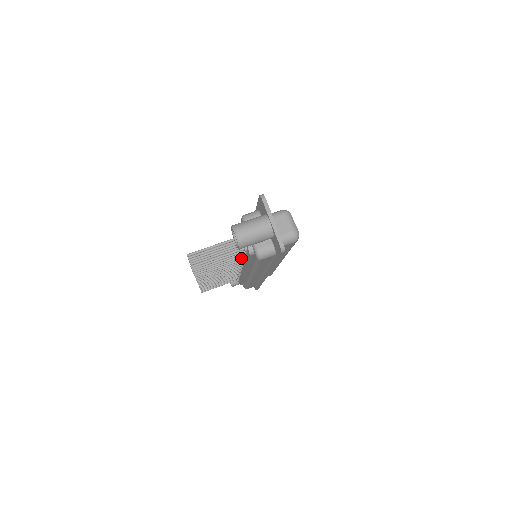
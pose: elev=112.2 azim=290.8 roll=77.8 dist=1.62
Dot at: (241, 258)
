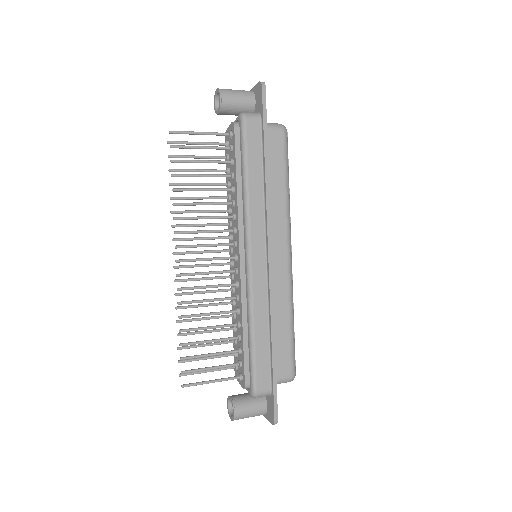
Dot at: (230, 188)
